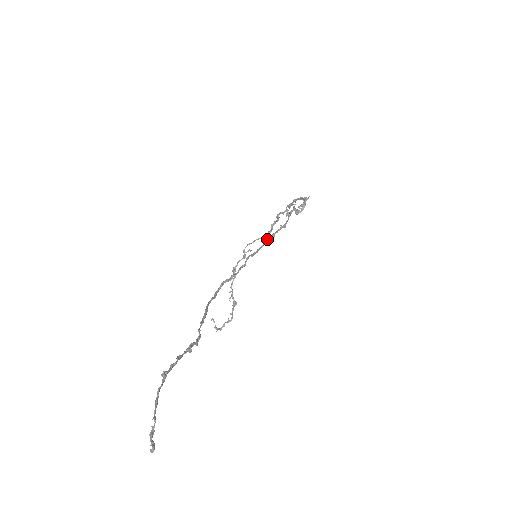
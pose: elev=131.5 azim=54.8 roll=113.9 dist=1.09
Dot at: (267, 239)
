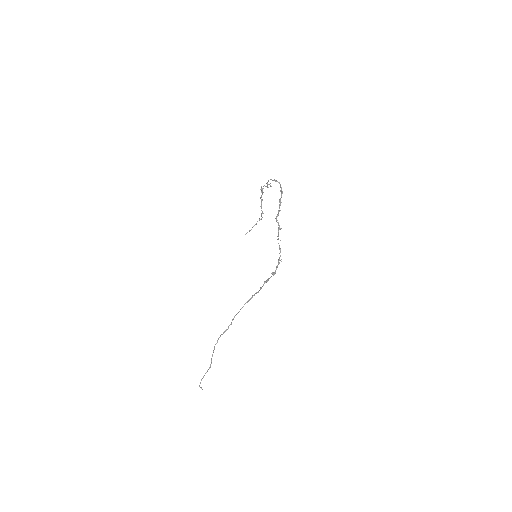
Dot at: (245, 303)
